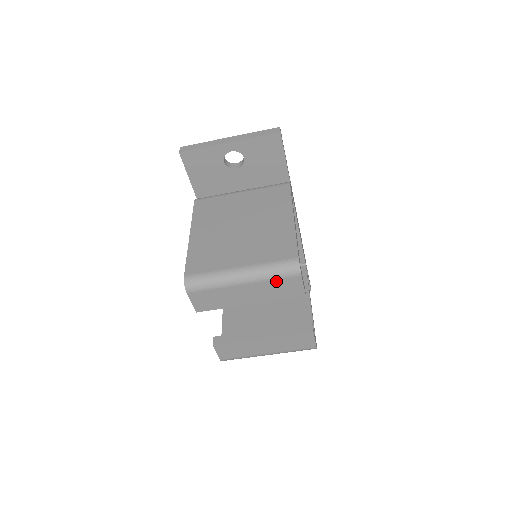
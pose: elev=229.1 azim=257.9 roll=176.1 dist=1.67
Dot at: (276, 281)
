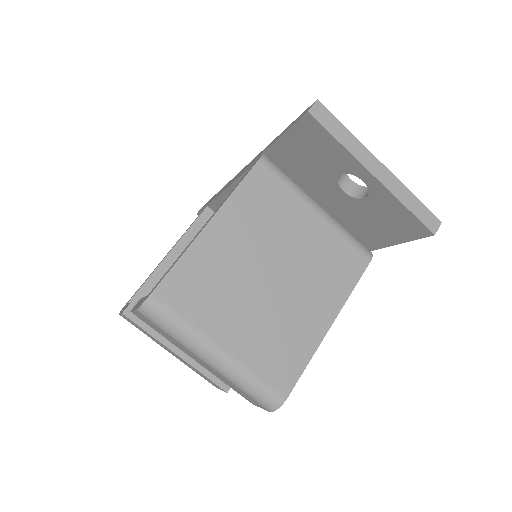
Dot at: (241, 390)
